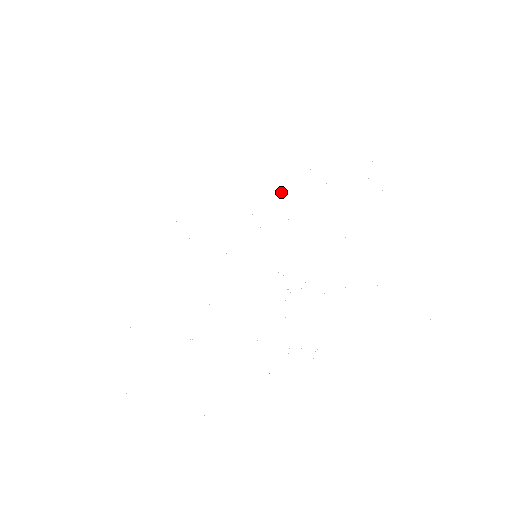
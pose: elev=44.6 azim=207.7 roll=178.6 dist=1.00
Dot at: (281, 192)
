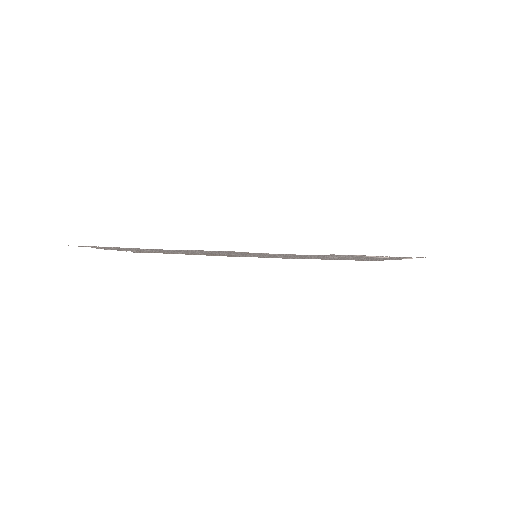
Dot at: occluded
